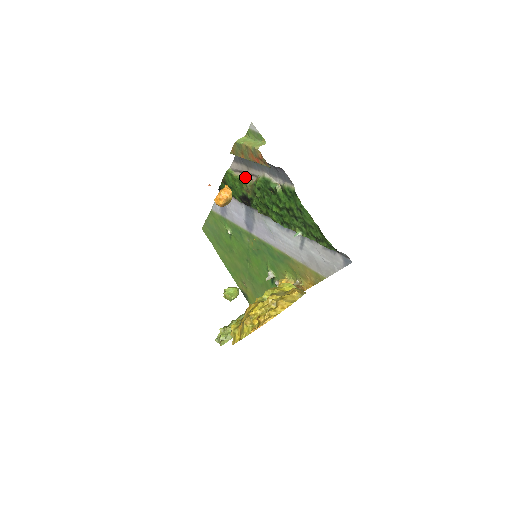
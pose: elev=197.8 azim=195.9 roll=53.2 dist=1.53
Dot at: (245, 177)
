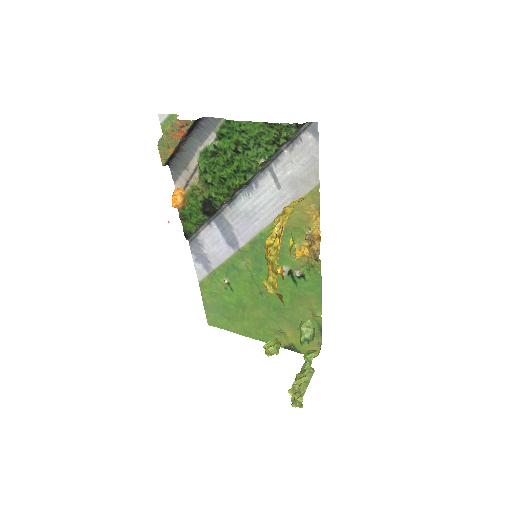
Dot at: (191, 183)
